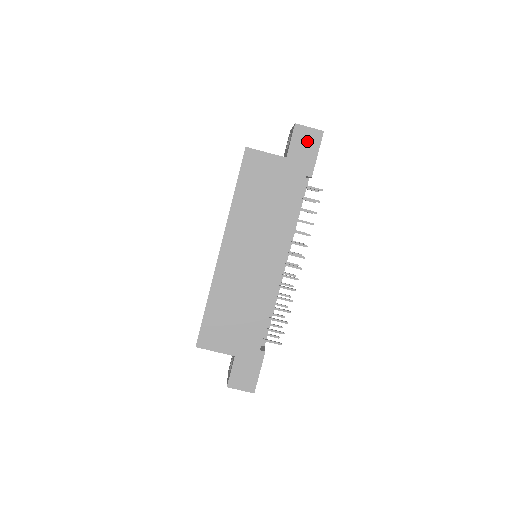
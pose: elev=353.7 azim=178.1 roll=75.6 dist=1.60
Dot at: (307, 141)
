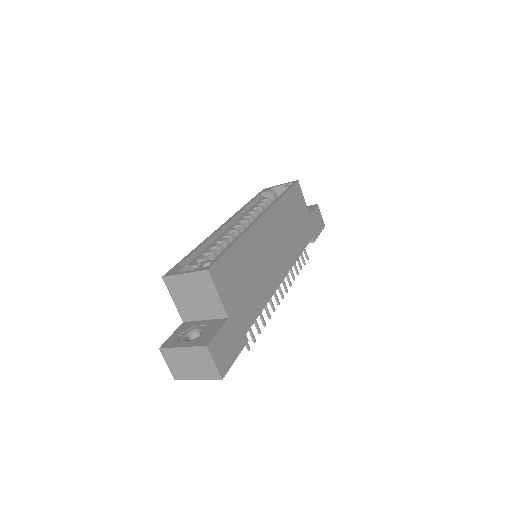
Dot at: (319, 220)
